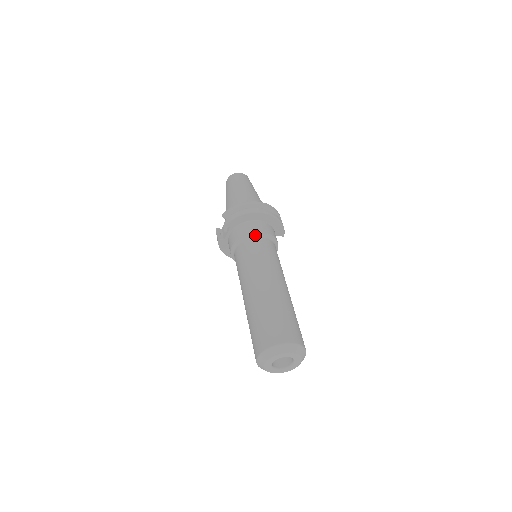
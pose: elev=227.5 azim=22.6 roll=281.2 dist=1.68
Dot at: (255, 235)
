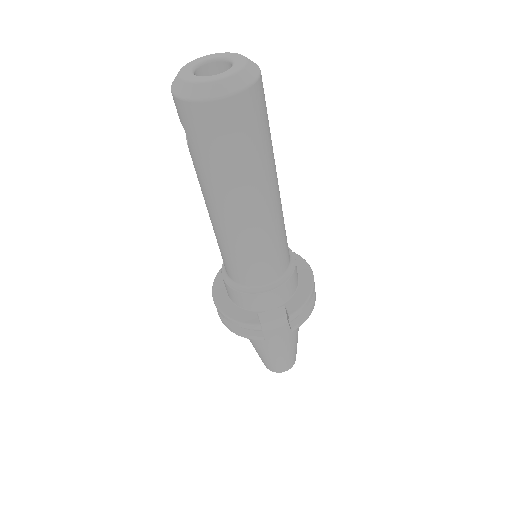
Dot at: occluded
